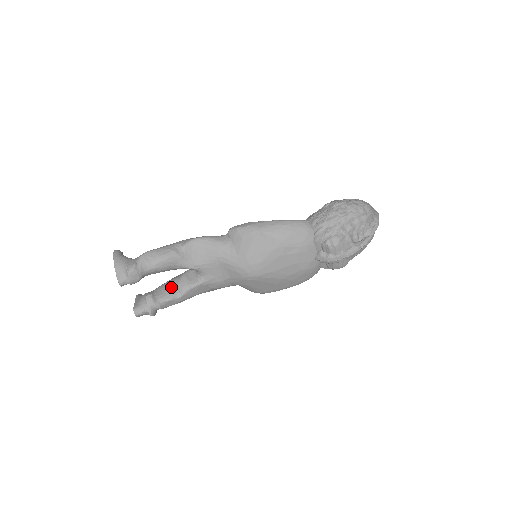
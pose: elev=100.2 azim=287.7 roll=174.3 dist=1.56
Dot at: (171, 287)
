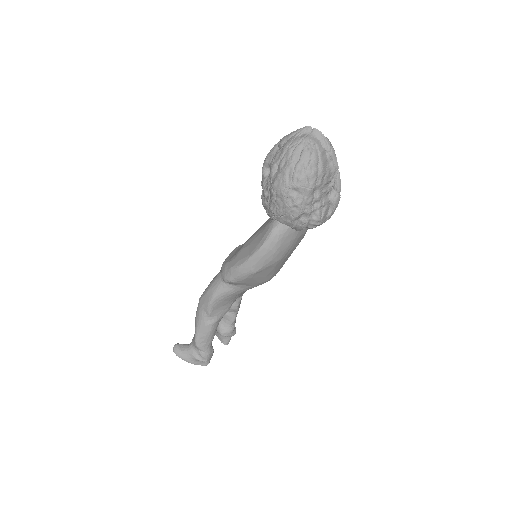
Dot at: (225, 314)
